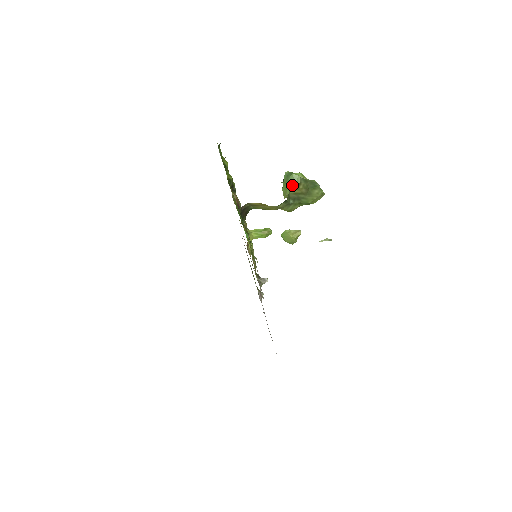
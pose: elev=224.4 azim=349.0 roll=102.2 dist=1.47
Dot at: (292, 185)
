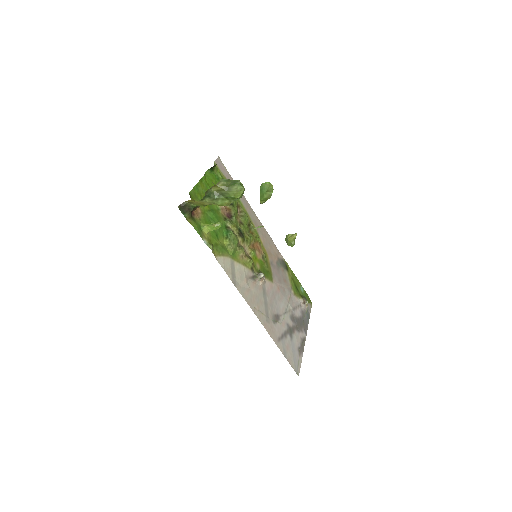
Dot at: (262, 192)
